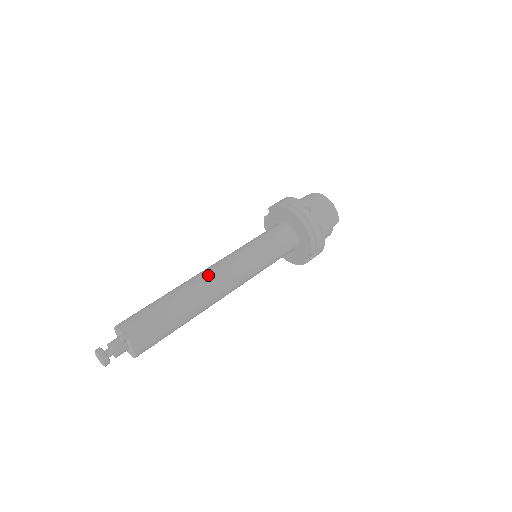
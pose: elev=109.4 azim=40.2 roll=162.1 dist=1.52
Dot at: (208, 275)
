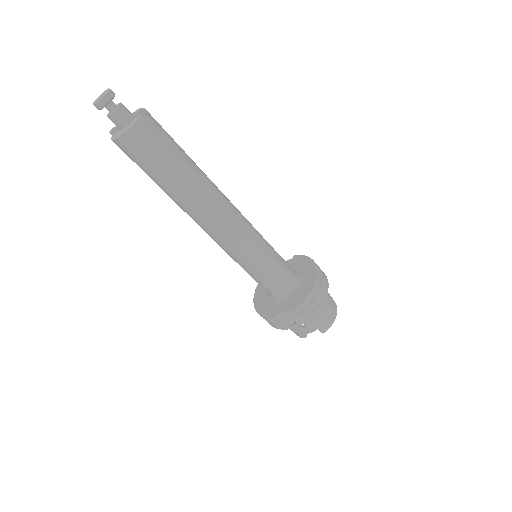
Dot at: (227, 199)
